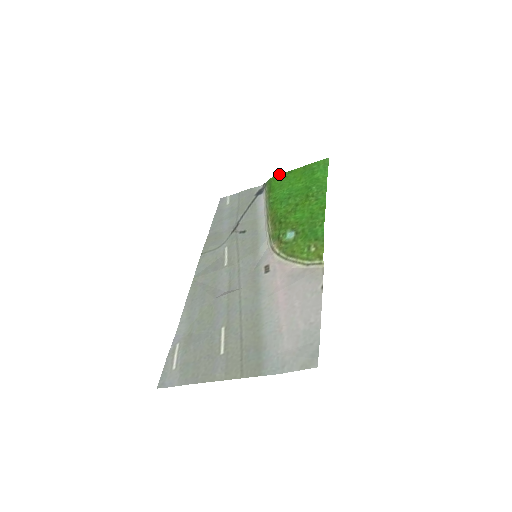
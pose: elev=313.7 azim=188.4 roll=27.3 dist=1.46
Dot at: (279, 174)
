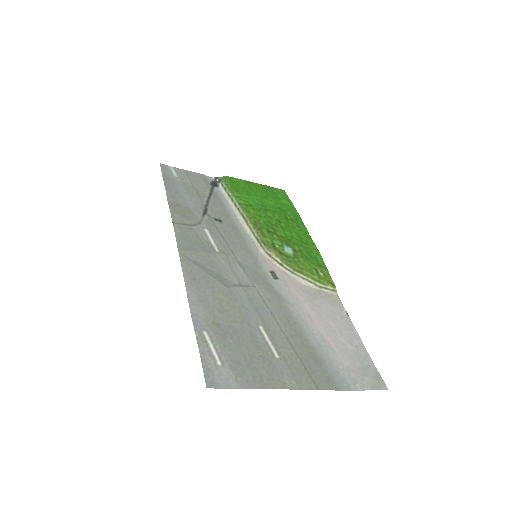
Dot at: occluded
